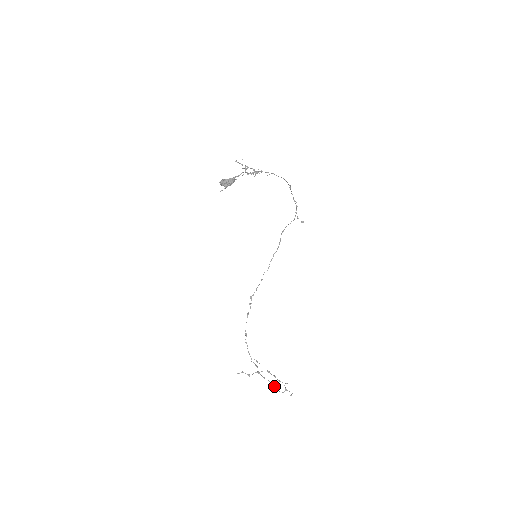
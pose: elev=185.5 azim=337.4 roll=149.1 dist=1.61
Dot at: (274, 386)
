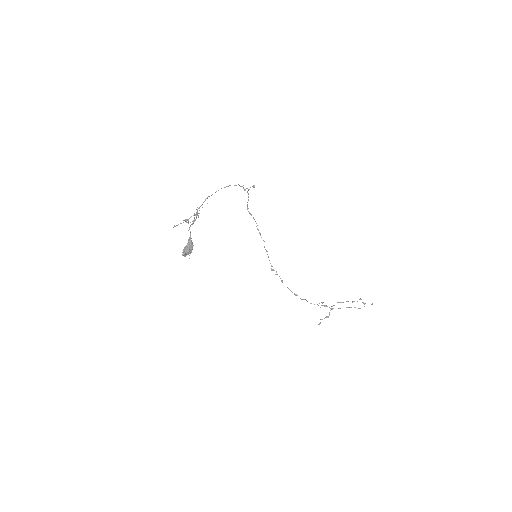
Dot at: occluded
